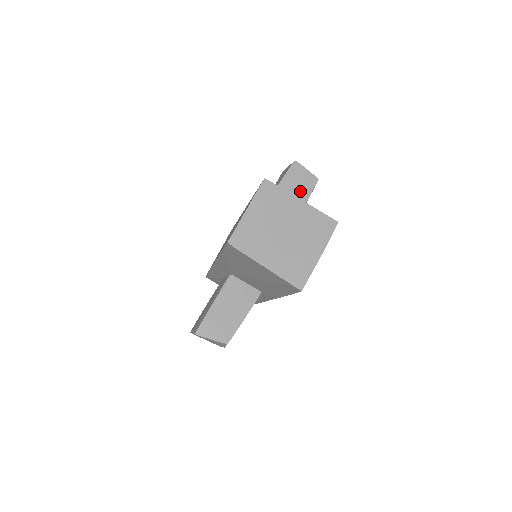
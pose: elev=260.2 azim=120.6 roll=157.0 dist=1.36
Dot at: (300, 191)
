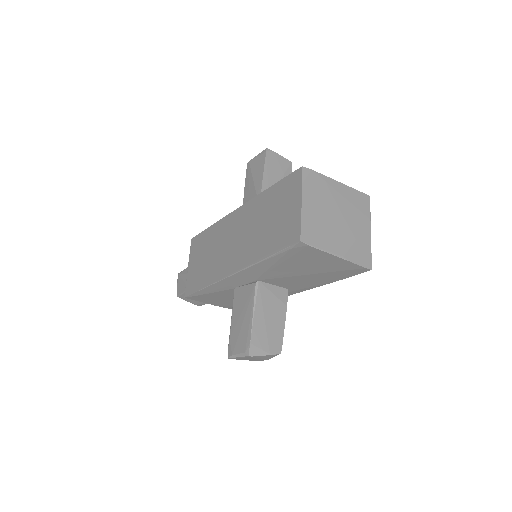
Dot at: occluded
